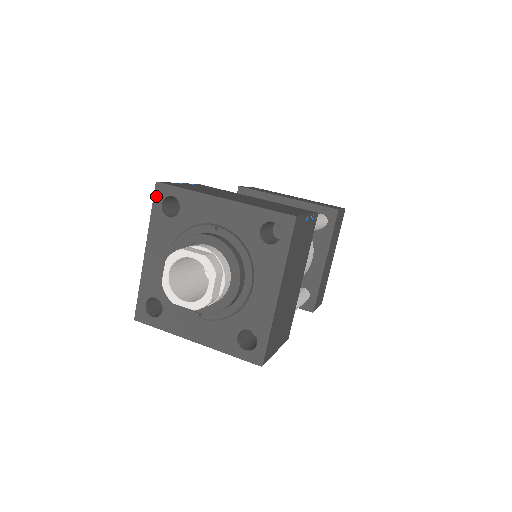
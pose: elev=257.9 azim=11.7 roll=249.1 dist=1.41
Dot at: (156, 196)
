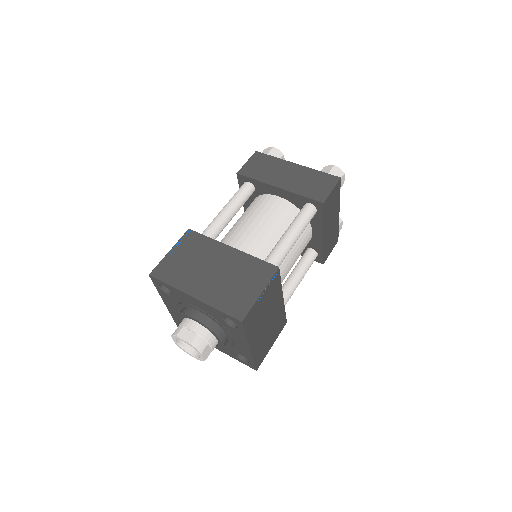
Dot at: (153, 281)
